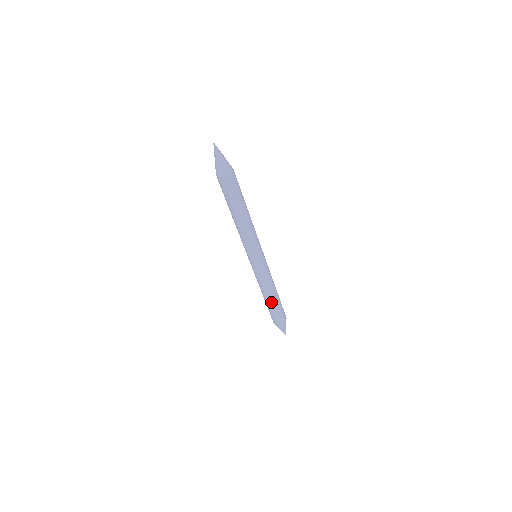
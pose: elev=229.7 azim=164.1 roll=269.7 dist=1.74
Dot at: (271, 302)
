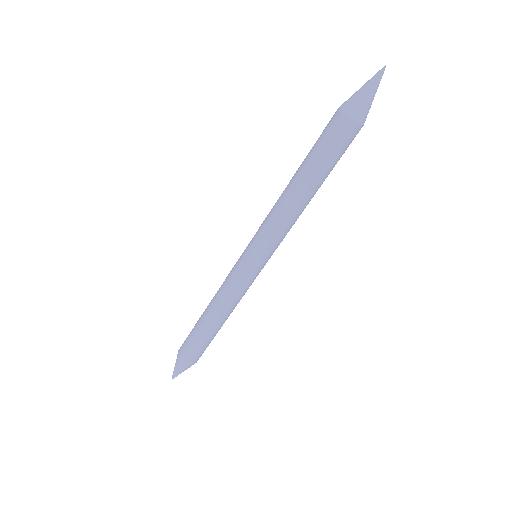
Dot at: (203, 322)
